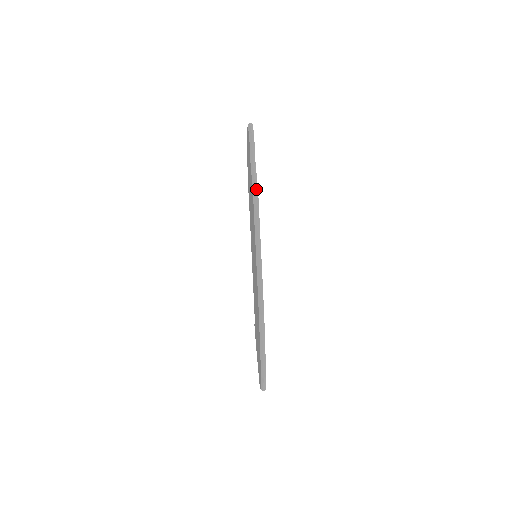
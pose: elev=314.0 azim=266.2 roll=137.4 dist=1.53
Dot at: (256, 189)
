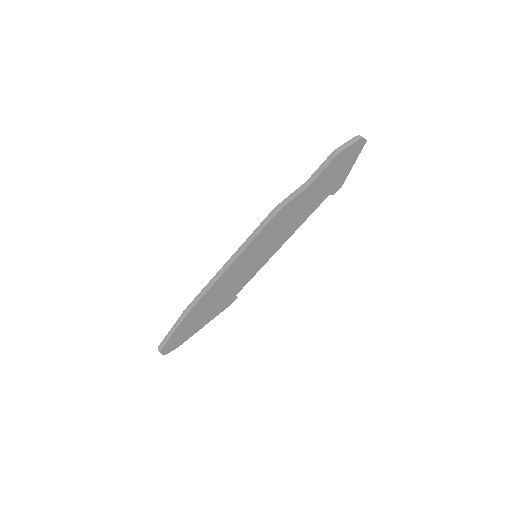
Dot at: (276, 210)
